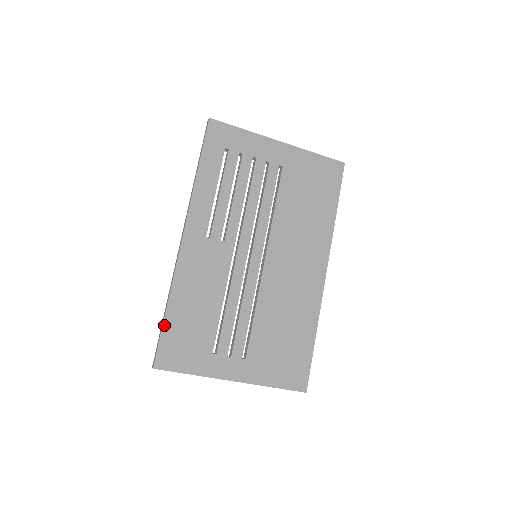
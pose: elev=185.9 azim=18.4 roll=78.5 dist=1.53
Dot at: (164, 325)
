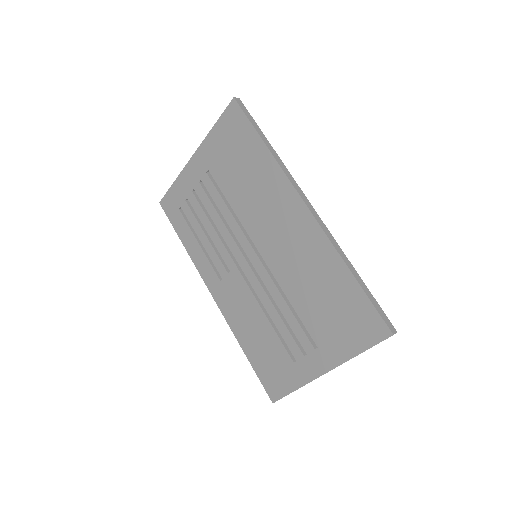
Dot at: (253, 367)
